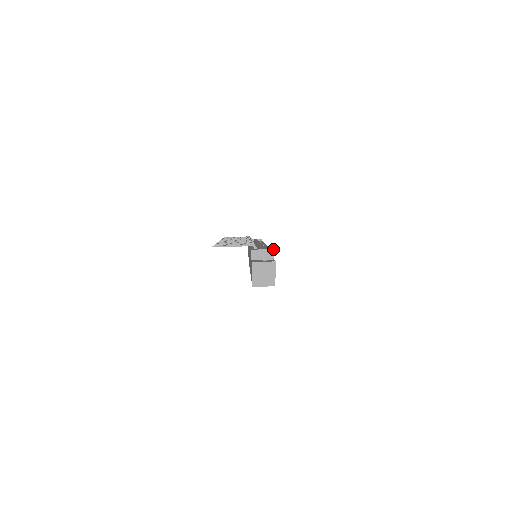
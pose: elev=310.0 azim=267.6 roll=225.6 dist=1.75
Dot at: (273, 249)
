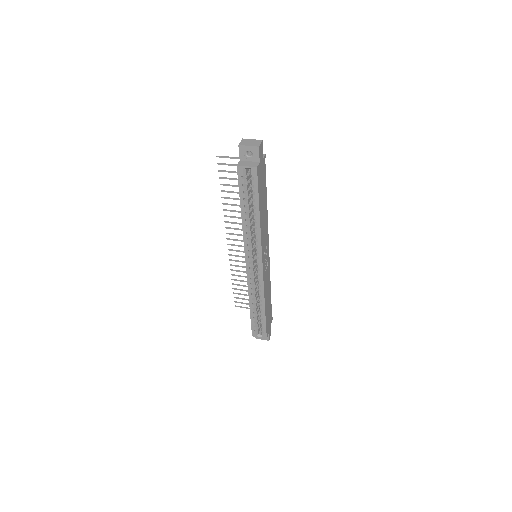
Dot at: (265, 154)
